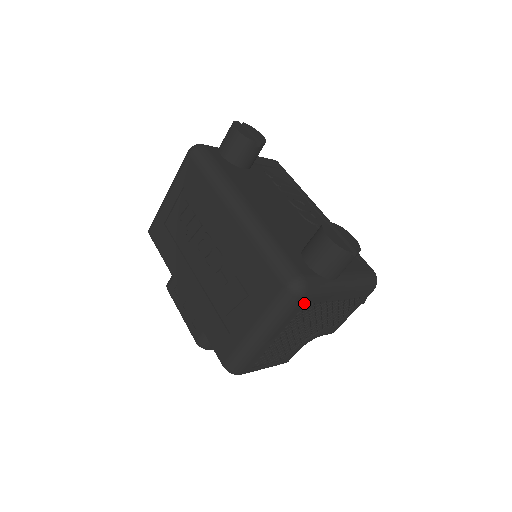
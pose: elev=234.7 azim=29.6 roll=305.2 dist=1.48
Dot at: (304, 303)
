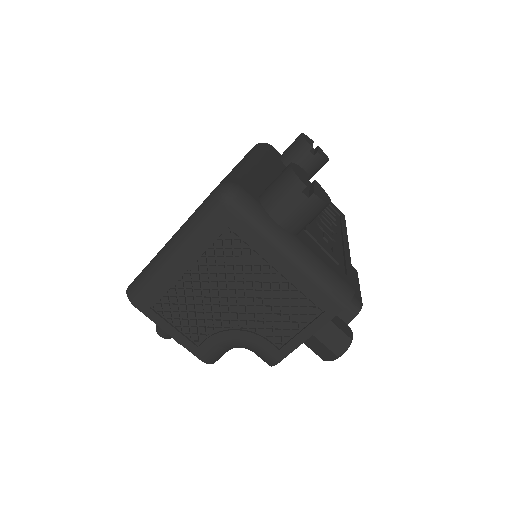
Dot at: (227, 222)
